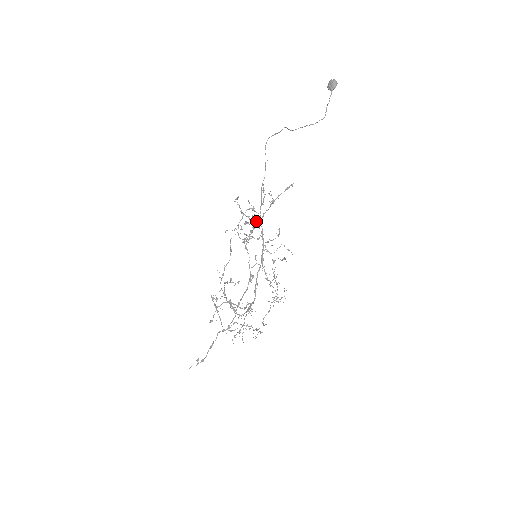
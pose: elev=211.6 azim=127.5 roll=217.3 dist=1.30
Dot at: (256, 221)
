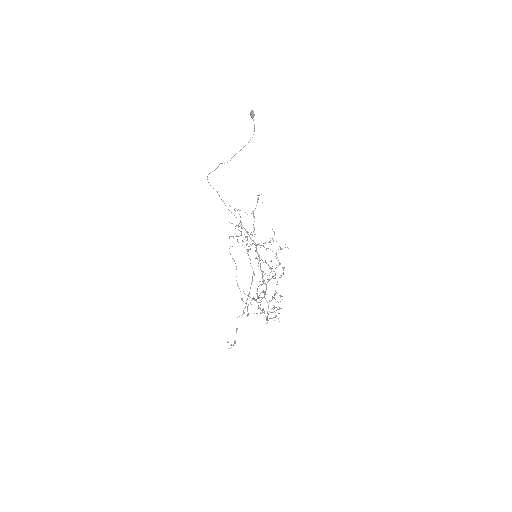
Dot at: (241, 233)
